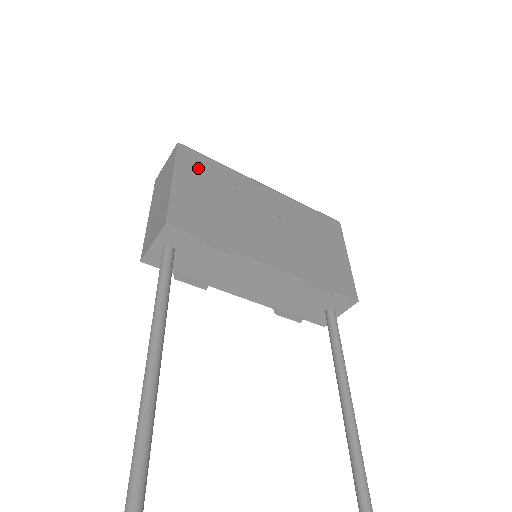
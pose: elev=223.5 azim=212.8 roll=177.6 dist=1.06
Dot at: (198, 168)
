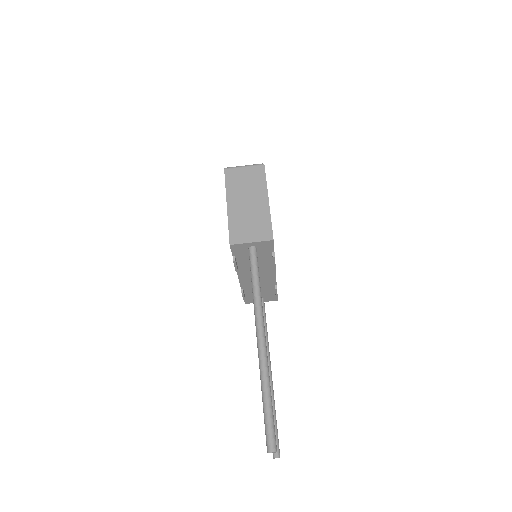
Dot at: occluded
